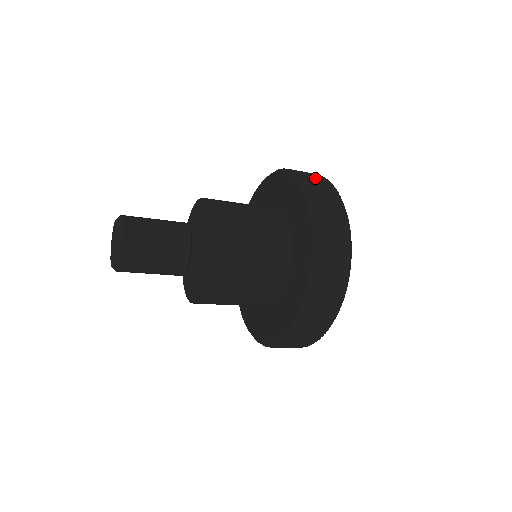
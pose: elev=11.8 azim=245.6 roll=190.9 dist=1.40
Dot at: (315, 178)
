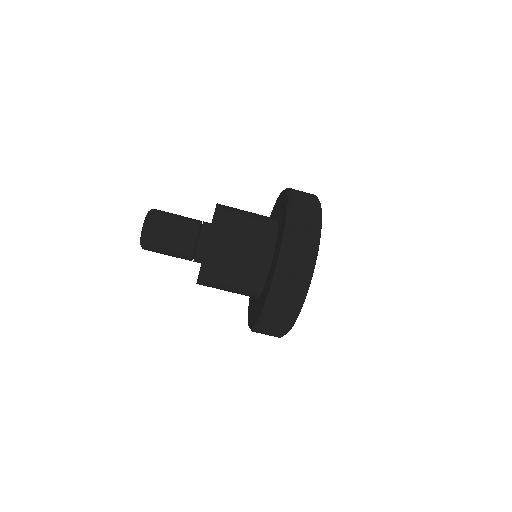
Dot at: occluded
